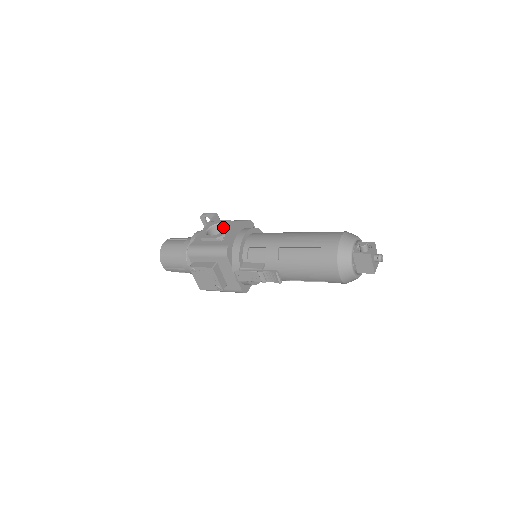
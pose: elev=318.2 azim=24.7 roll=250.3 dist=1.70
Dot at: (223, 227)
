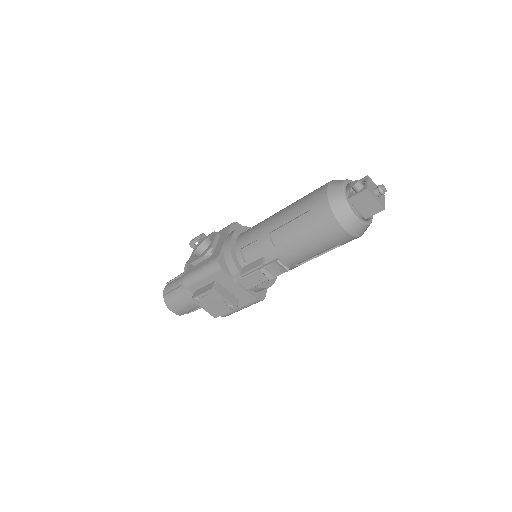
Dot at: (210, 242)
